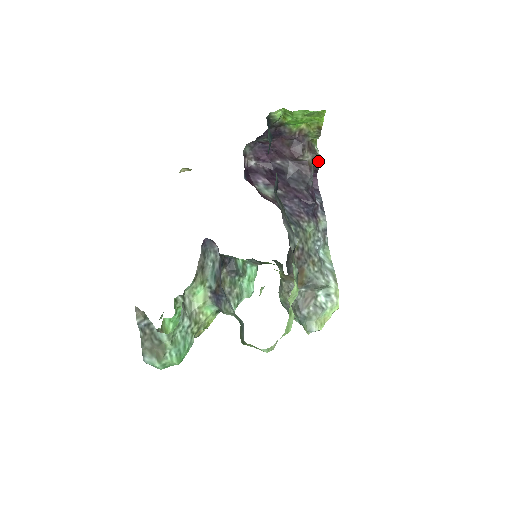
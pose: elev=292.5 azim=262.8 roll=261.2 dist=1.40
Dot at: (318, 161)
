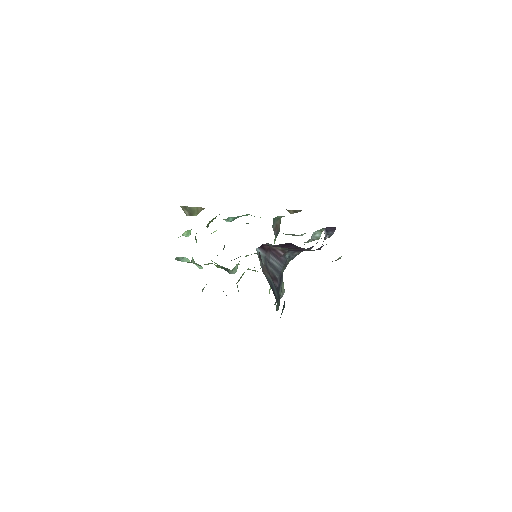
Dot at: occluded
